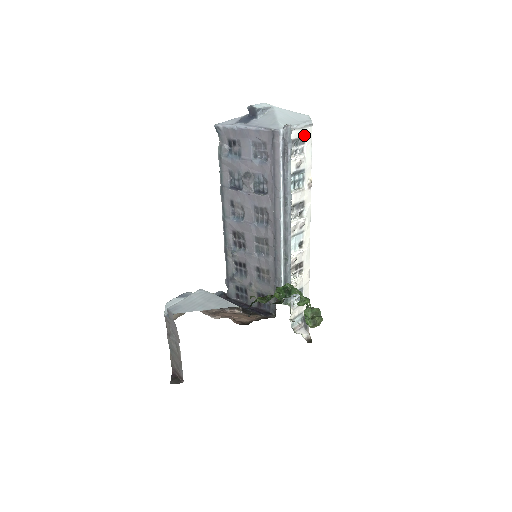
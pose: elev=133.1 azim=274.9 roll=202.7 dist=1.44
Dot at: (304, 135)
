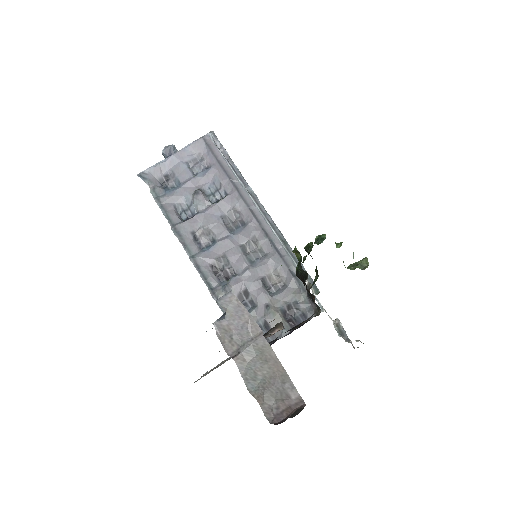
Dot at: occluded
